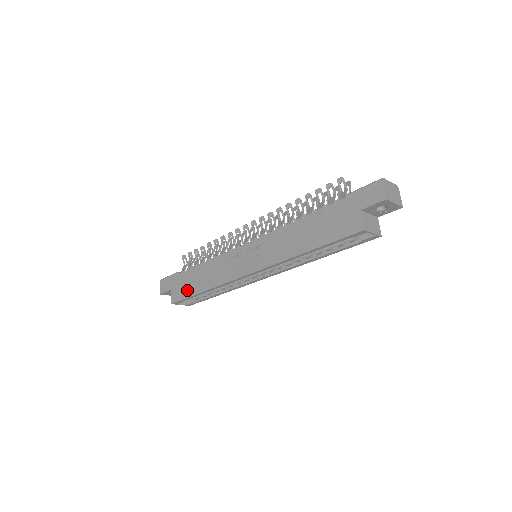
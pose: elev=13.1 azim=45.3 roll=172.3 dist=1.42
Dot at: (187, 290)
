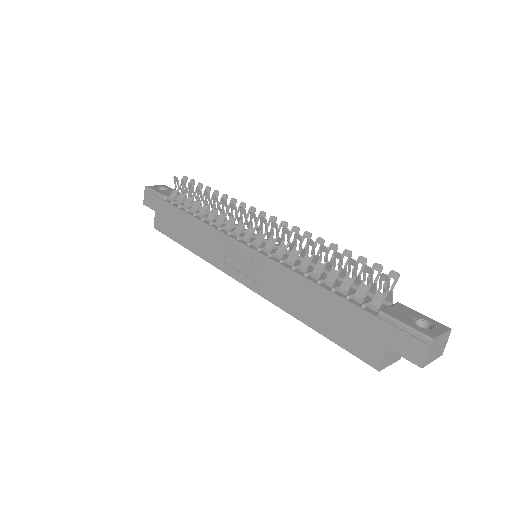
Dot at: (172, 230)
